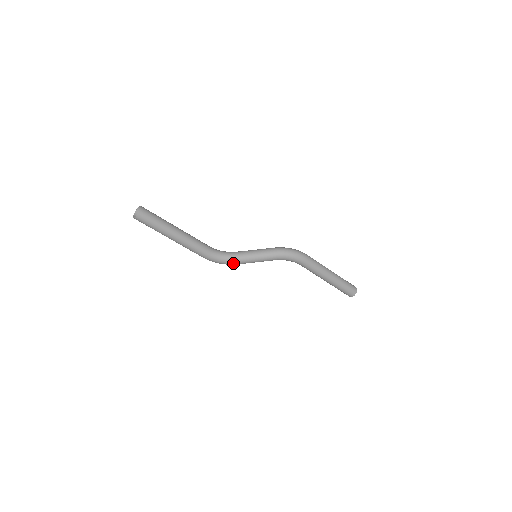
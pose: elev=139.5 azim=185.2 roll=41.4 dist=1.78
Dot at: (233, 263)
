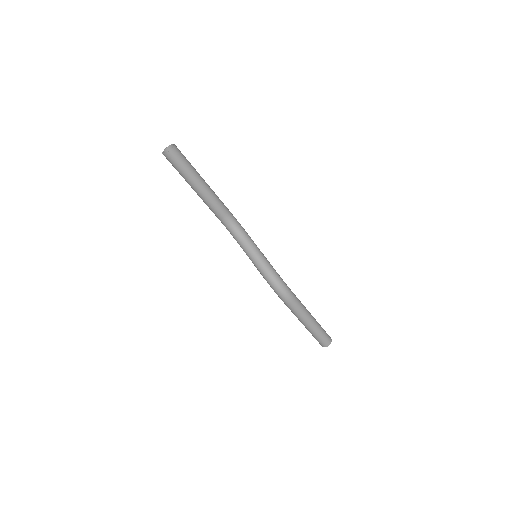
Dot at: (236, 240)
